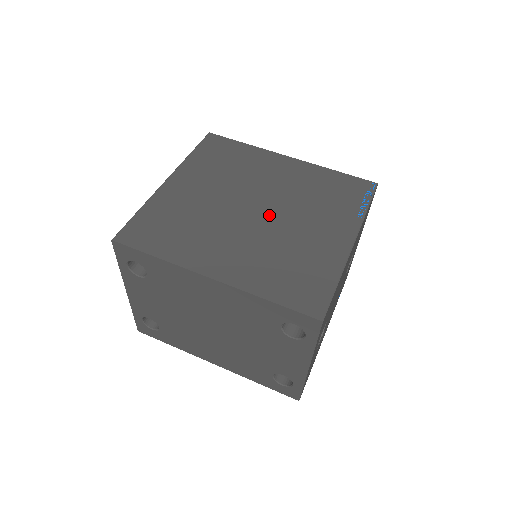
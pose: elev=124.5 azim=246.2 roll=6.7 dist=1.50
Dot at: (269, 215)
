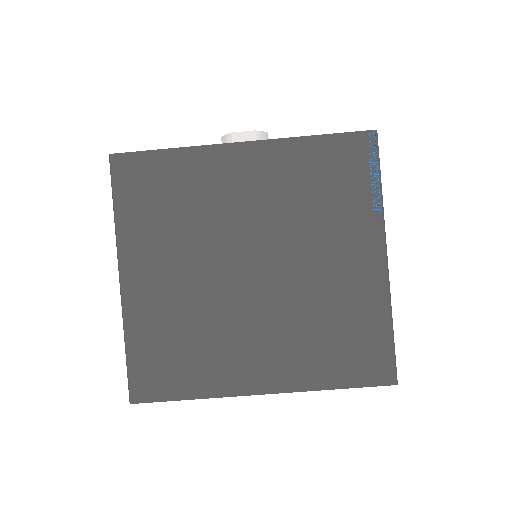
Dot at: (273, 269)
